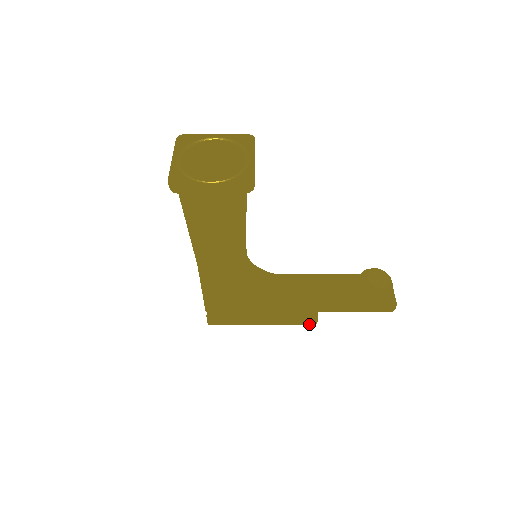
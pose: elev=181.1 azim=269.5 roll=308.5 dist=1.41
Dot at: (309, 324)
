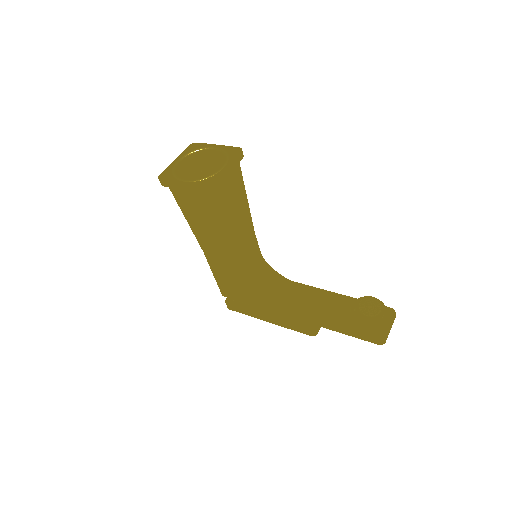
Dot at: (307, 334)
